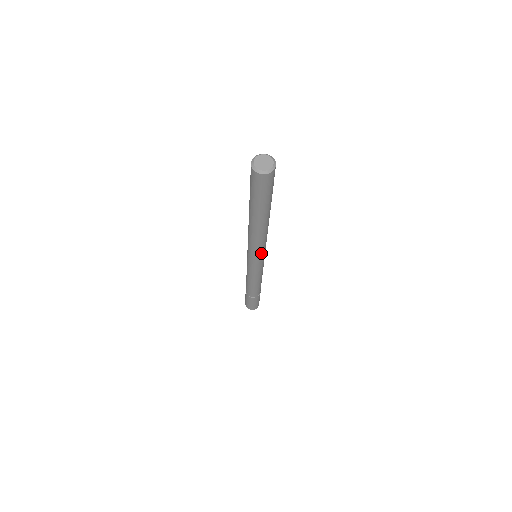
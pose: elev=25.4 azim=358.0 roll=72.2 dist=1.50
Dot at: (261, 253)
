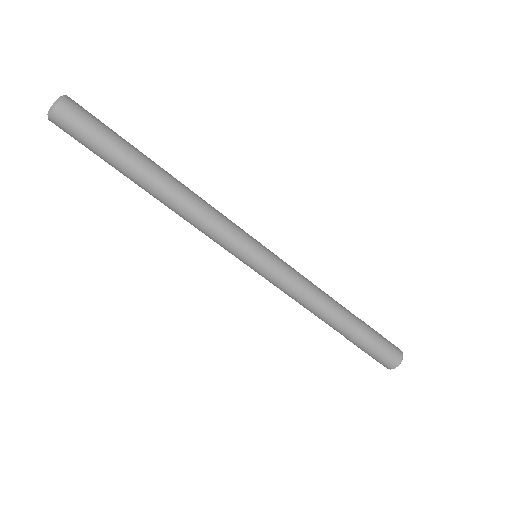
Dot at: (239, 230)
